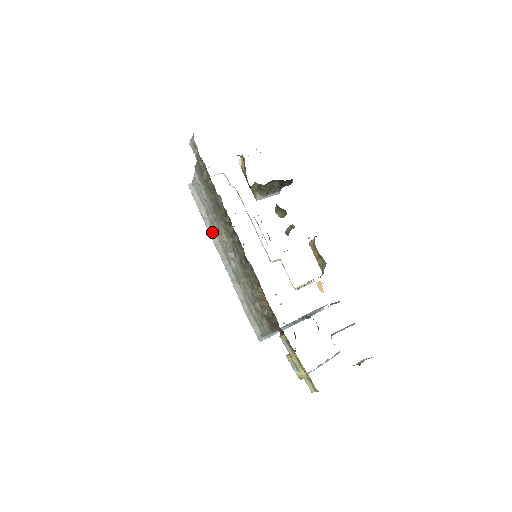
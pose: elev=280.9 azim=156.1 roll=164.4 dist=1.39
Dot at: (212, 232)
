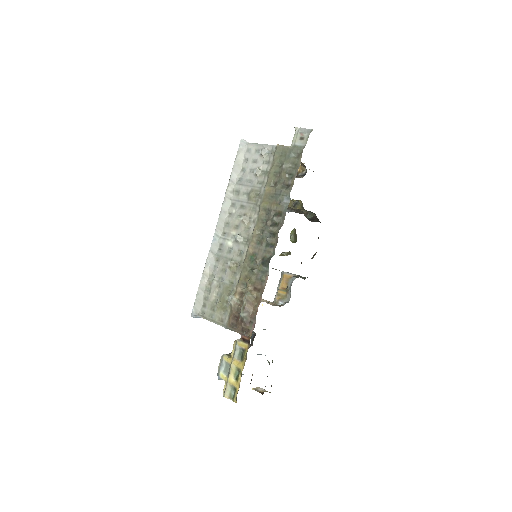
Dot at: (229, 198)
